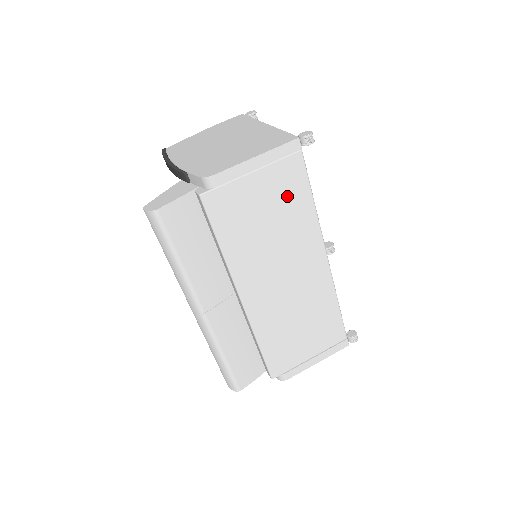
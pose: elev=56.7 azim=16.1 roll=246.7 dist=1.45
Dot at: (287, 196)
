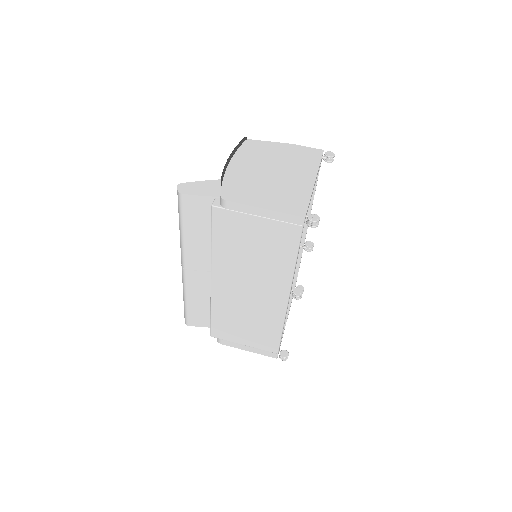
Dot at: (276, 246)
